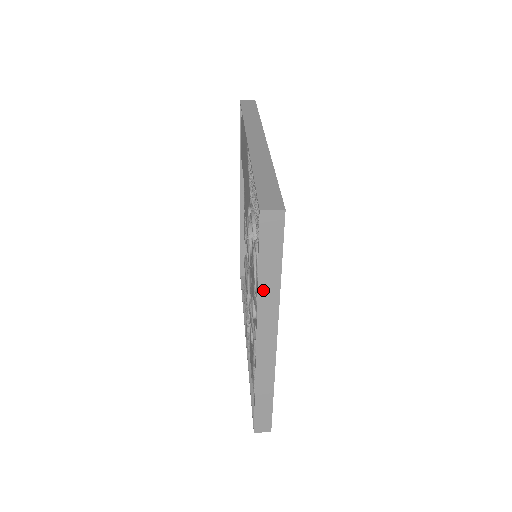
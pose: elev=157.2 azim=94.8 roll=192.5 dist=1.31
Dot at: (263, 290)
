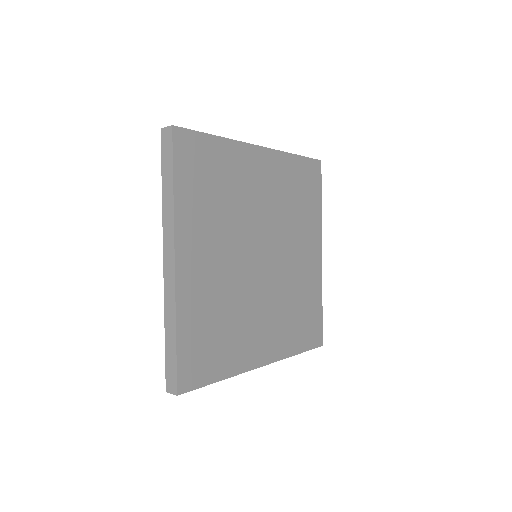
Dot at: (165, 201)
